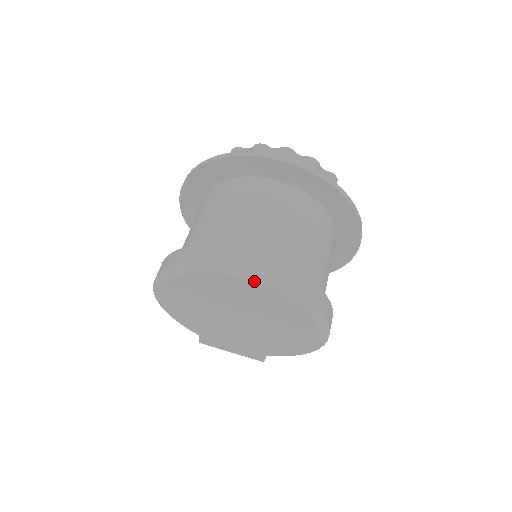
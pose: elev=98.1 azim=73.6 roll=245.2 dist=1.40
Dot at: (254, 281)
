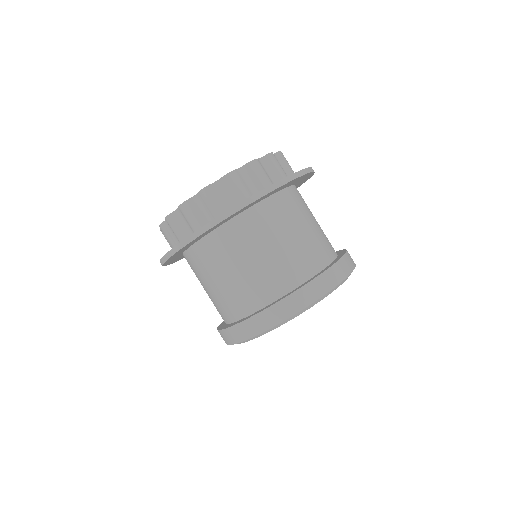
Dot at: (269, 331)
